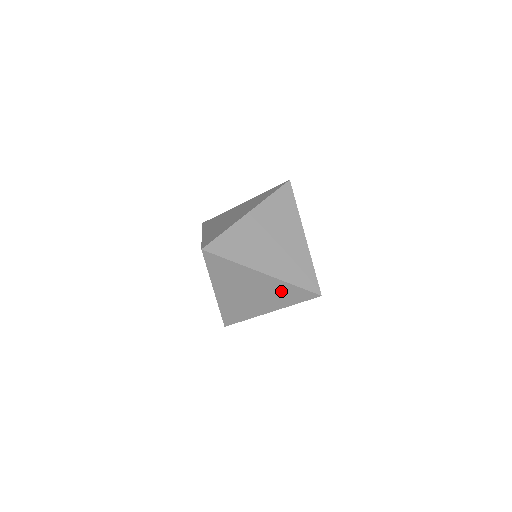
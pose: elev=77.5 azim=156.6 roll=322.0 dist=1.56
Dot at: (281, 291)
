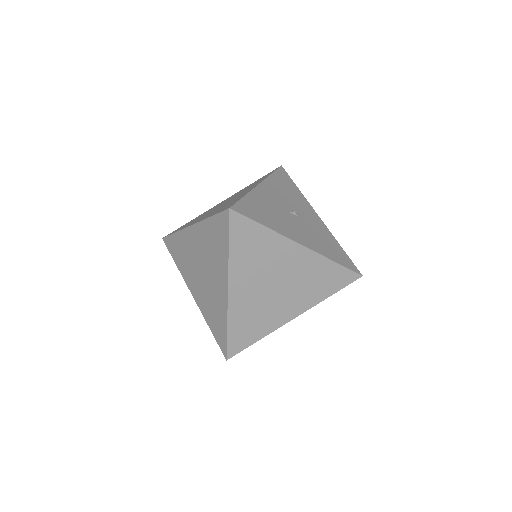
Dot at: occluded
